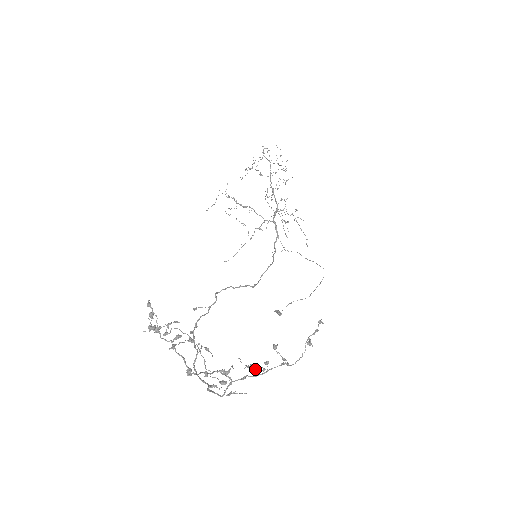
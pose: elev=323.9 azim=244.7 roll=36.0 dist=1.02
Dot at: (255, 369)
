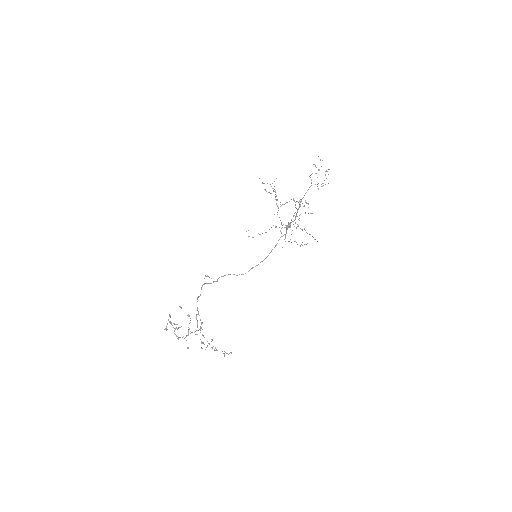
Dot at: occluded
